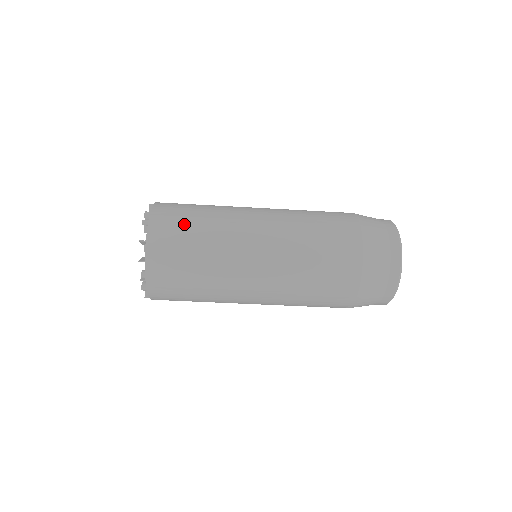
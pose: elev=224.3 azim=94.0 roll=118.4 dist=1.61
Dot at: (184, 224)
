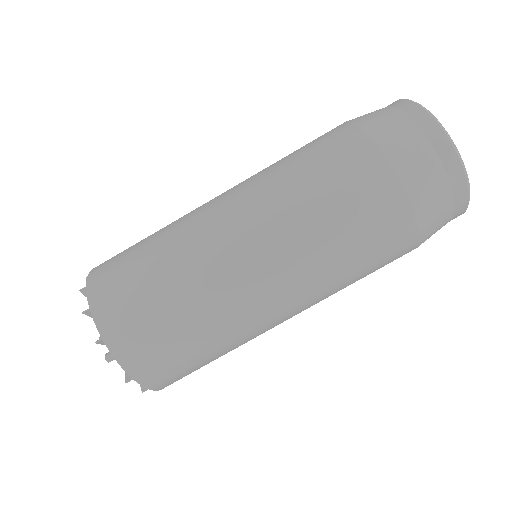
Dot at: (131, 247)
